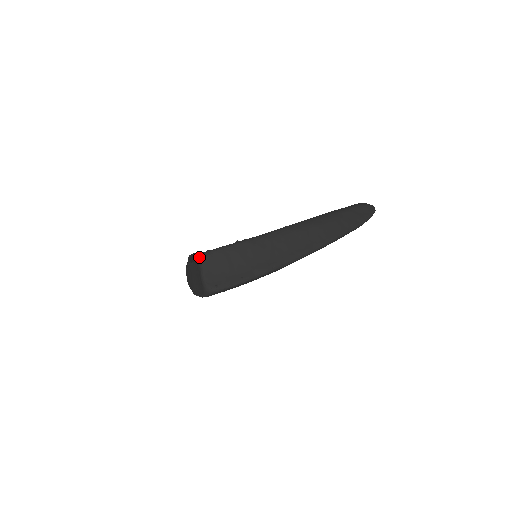
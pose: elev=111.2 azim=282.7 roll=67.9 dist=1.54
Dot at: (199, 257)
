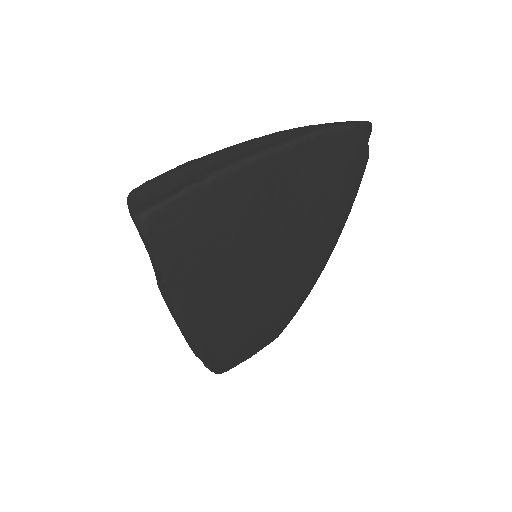
Dot at: (127, 198)
